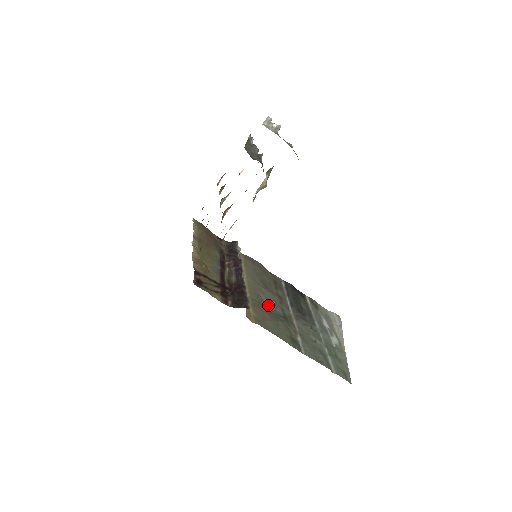
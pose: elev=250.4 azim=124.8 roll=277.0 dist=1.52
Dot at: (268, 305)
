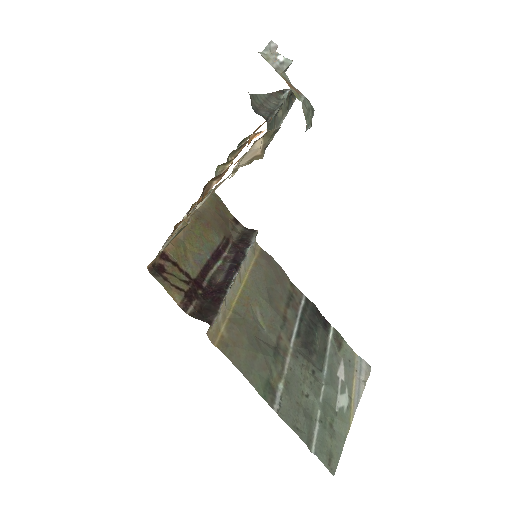
Dot at: (258, 326)
